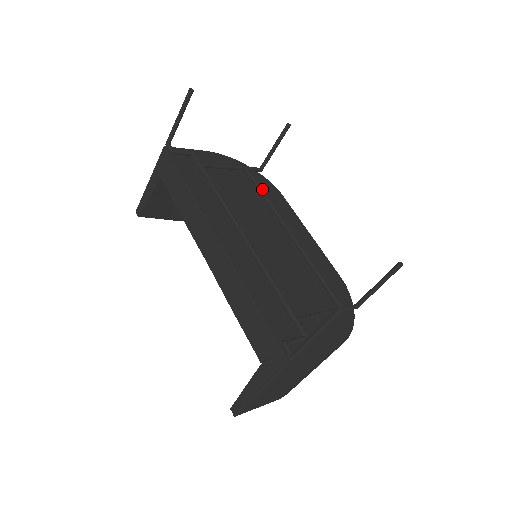
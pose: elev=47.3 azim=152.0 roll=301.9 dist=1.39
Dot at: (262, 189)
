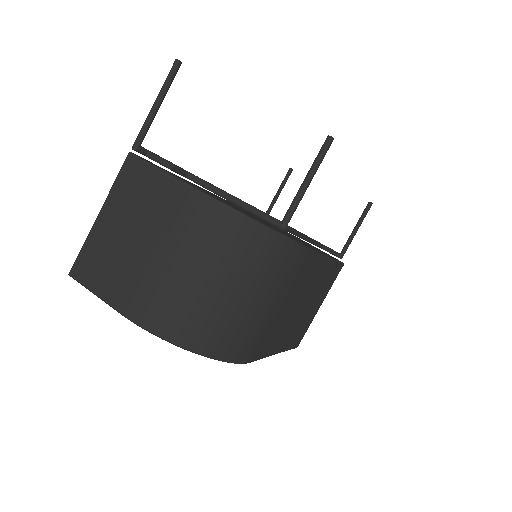
Dot at: occluded
